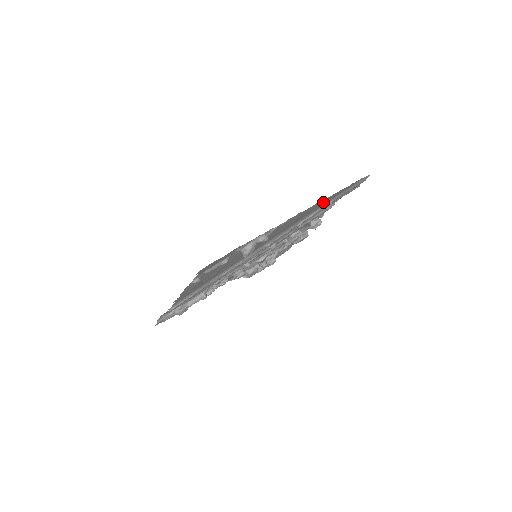
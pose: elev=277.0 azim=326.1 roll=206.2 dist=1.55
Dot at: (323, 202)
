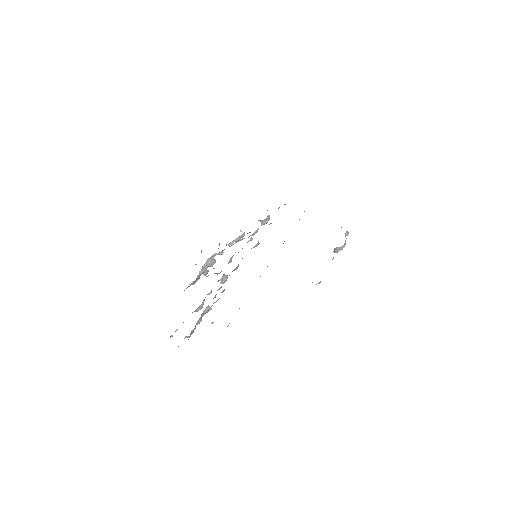
Dot at: occluded
